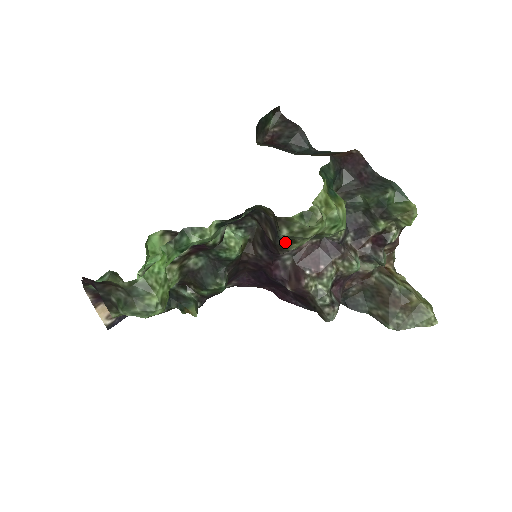
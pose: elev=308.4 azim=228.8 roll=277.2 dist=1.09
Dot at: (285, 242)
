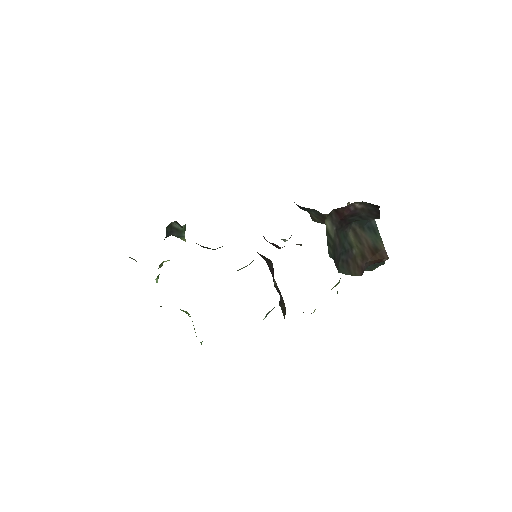
Dot at: occluded
